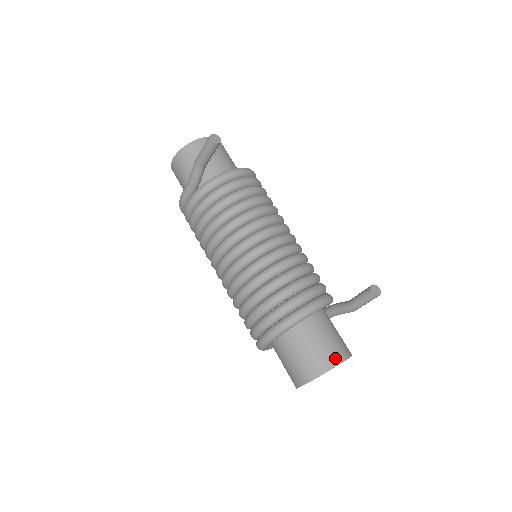
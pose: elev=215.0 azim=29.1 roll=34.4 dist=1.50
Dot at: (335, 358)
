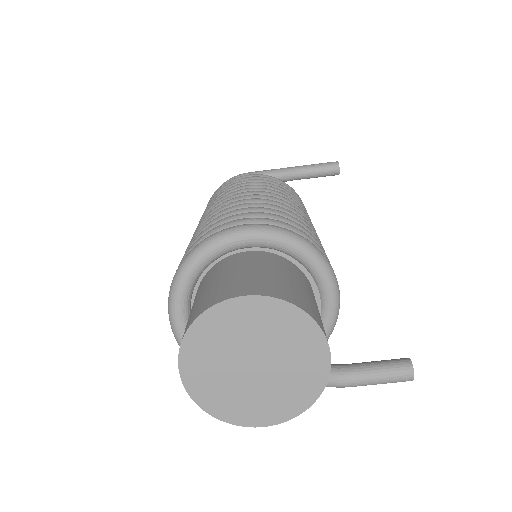
Dot at: occluded
